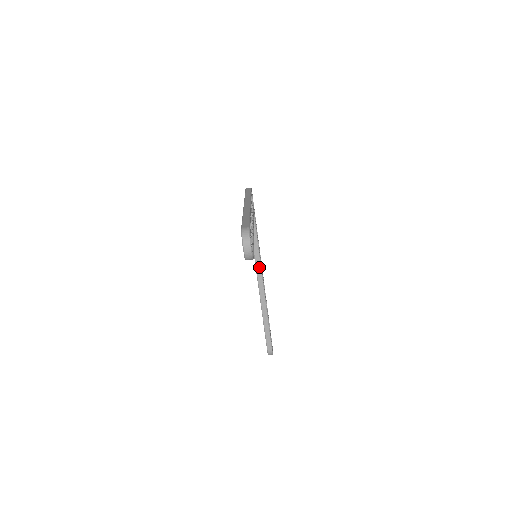
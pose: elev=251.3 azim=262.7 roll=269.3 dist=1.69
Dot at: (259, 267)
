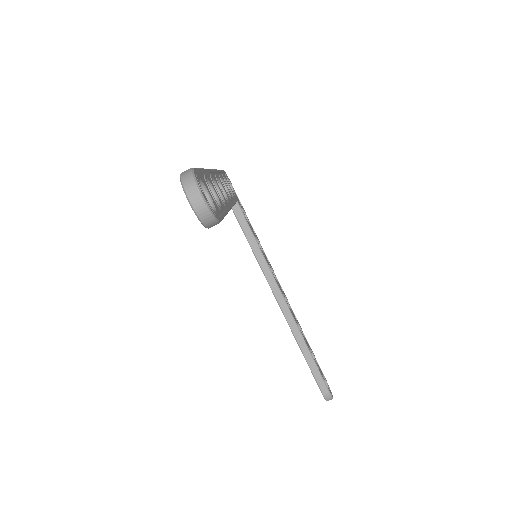
Dot at: (270, 275)
